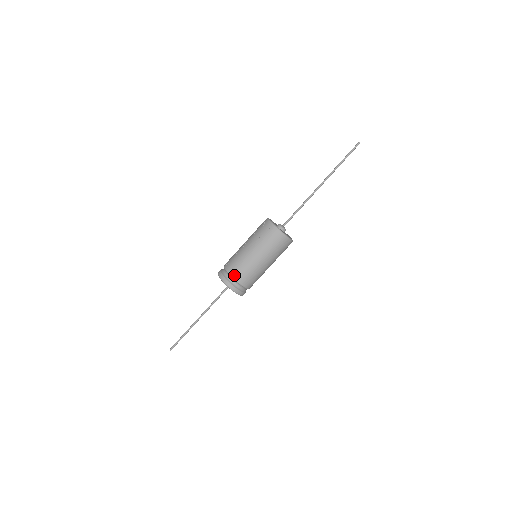
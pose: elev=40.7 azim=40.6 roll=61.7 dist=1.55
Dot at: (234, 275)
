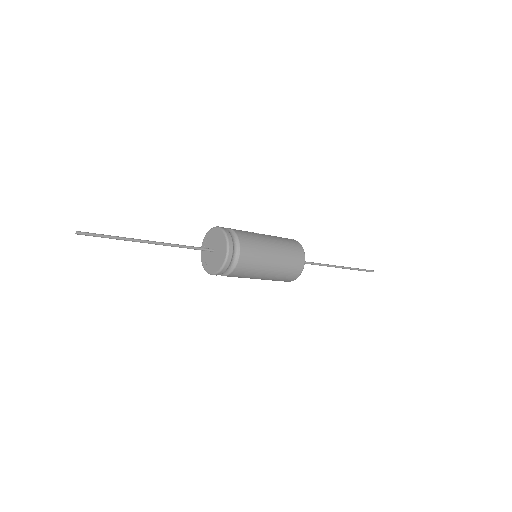
Dot at: (238, 232)
